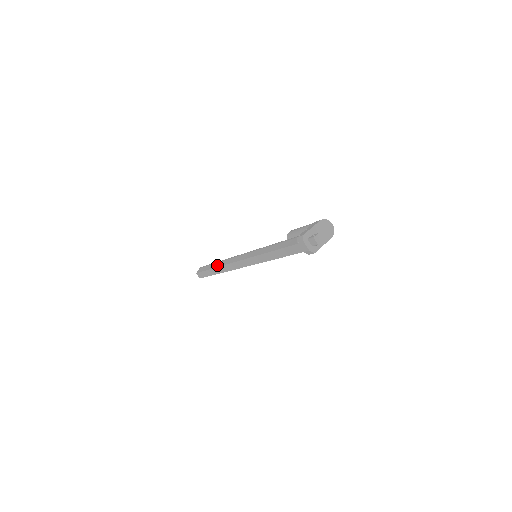
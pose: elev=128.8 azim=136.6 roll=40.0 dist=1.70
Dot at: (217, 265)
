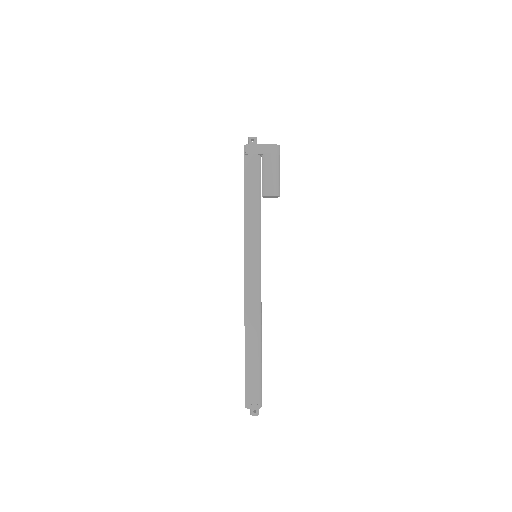
Dot at: occluded
